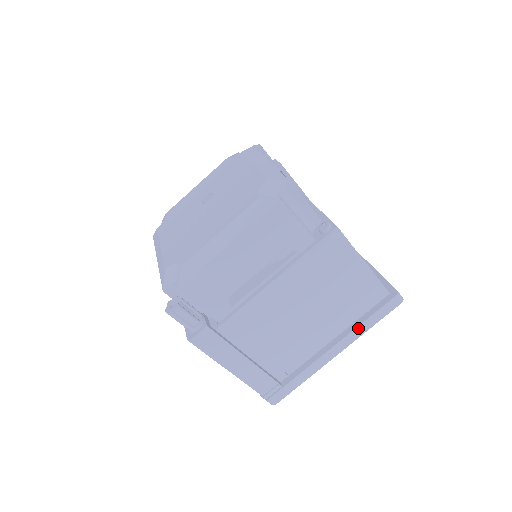
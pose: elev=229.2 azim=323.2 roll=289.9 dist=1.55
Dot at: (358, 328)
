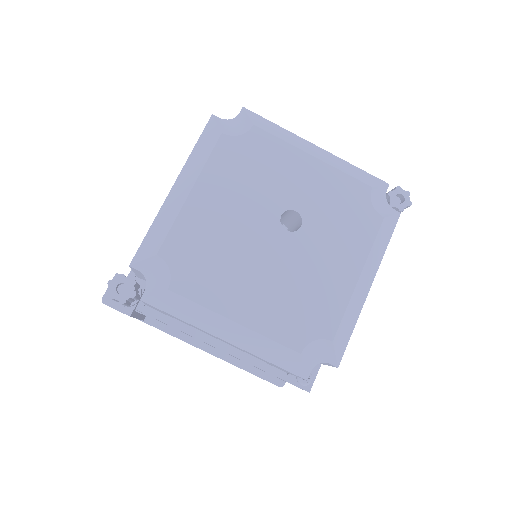
Dot at: (234, 365)
